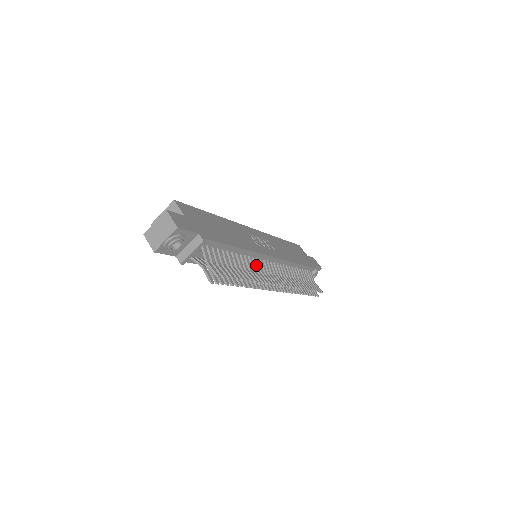
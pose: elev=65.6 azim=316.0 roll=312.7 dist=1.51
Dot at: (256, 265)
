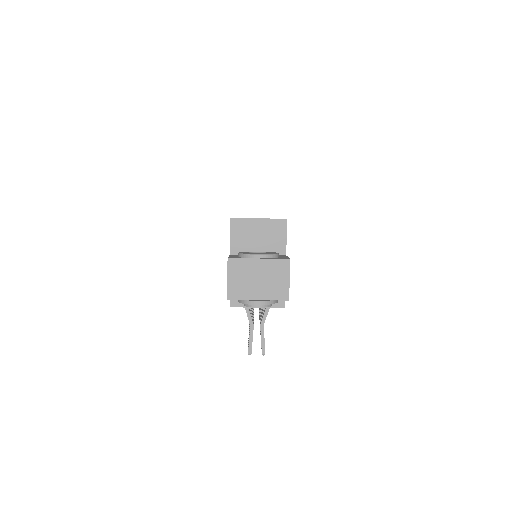
Dot at: occluded
